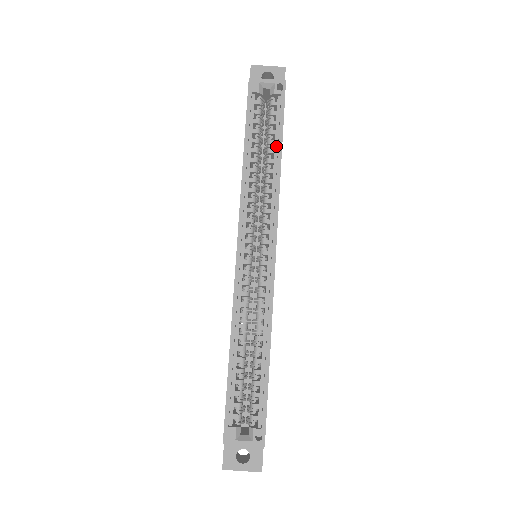
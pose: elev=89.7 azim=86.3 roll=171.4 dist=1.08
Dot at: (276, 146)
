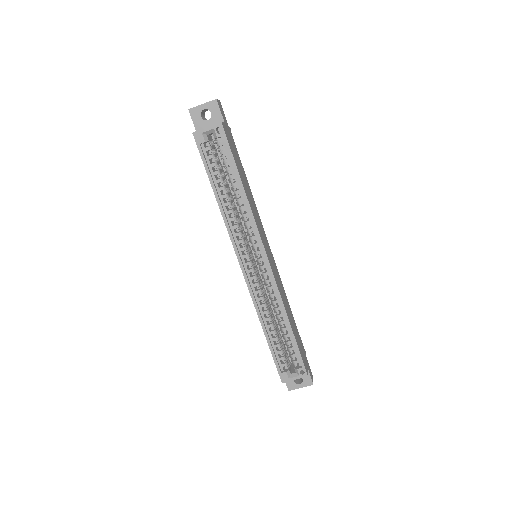
Dot at: (236, 179)
